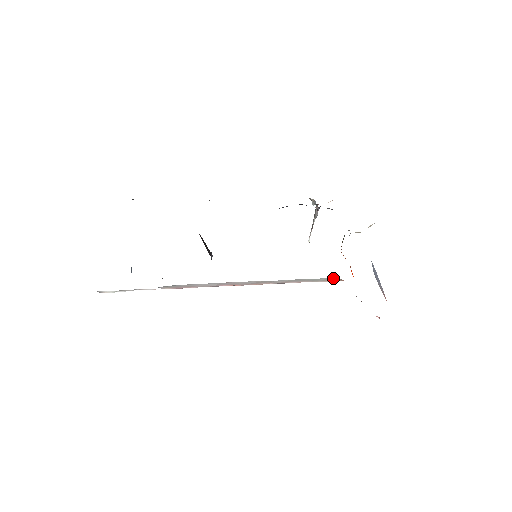
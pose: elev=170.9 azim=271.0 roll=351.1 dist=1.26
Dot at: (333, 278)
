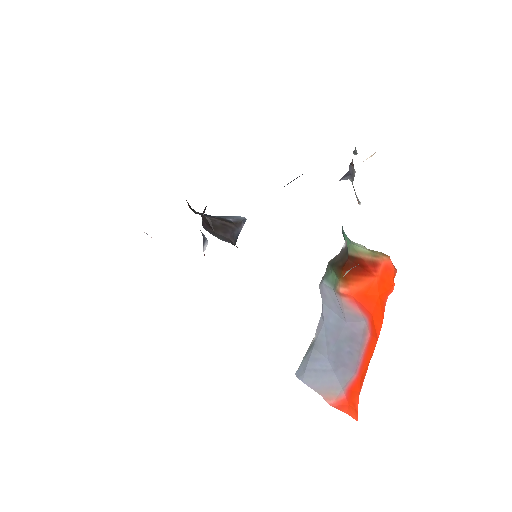
Dot at: occluded
